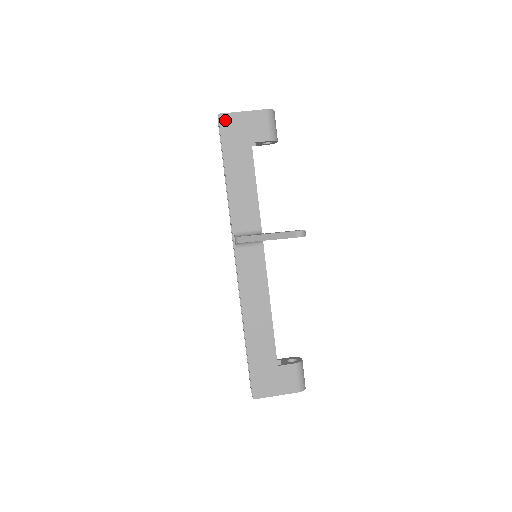
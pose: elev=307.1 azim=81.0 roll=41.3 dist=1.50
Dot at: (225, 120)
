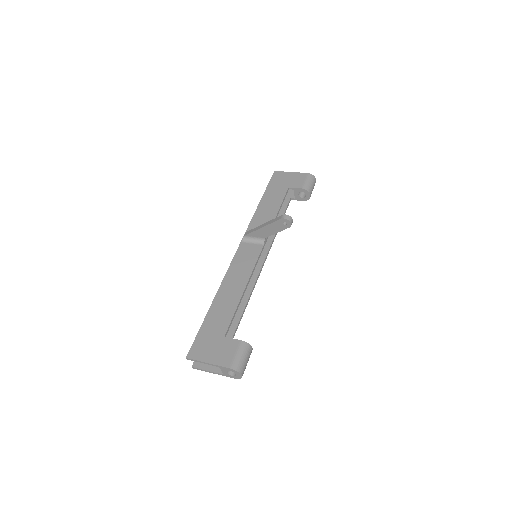
Dot at: (277, 174)
